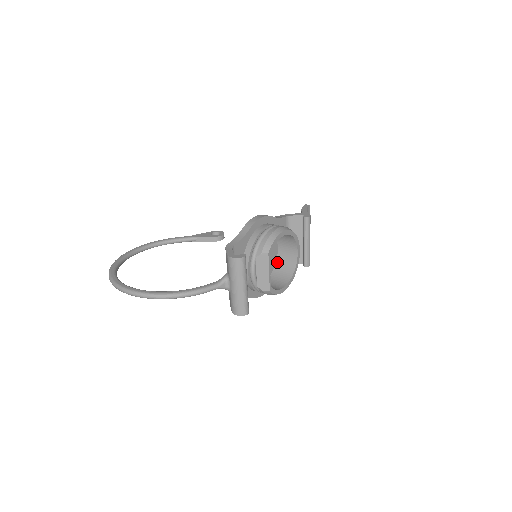
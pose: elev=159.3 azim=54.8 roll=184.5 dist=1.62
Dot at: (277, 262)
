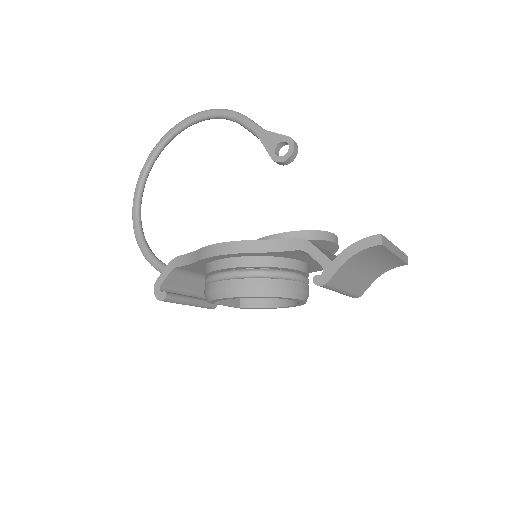
Dot at: occluded
